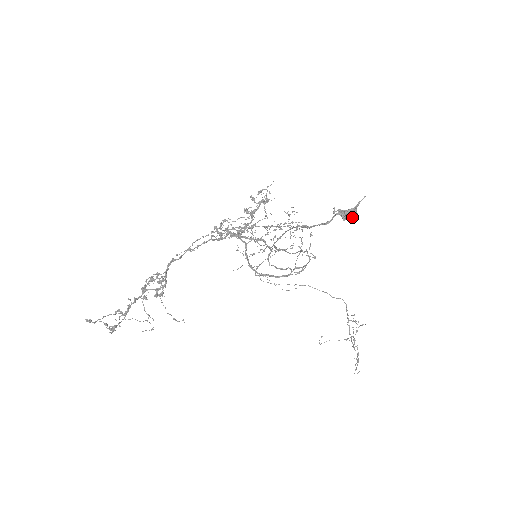
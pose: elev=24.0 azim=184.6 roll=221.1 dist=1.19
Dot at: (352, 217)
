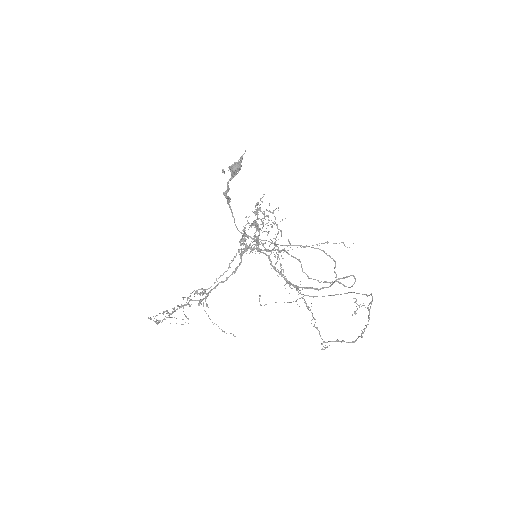
Dot at: (232, 168)
